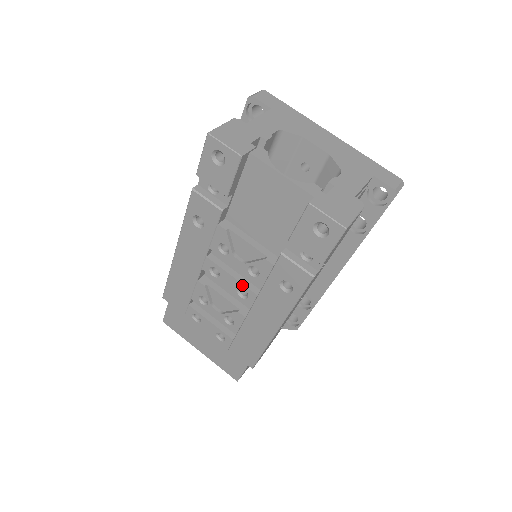
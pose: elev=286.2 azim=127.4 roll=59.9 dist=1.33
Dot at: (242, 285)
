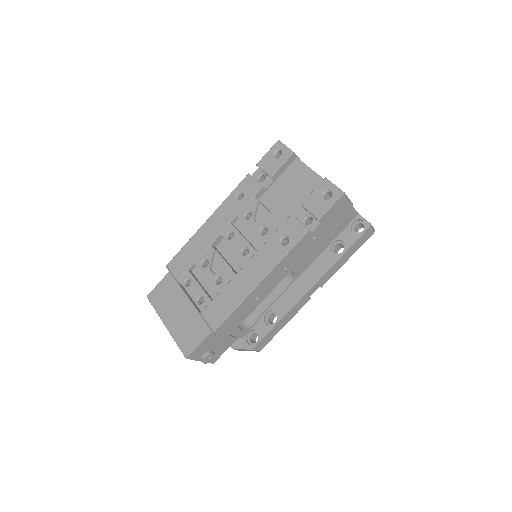
Dot at: (248, 244)
